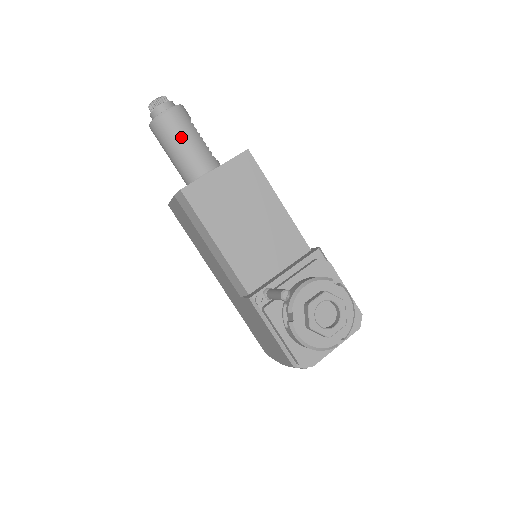
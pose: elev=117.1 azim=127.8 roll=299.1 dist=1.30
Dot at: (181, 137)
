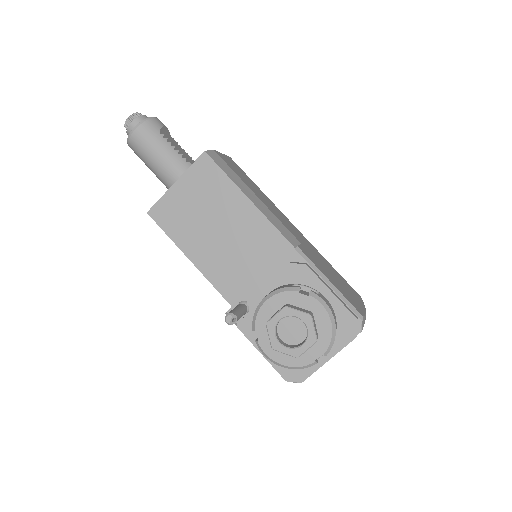
Dot at: (150, 153)
